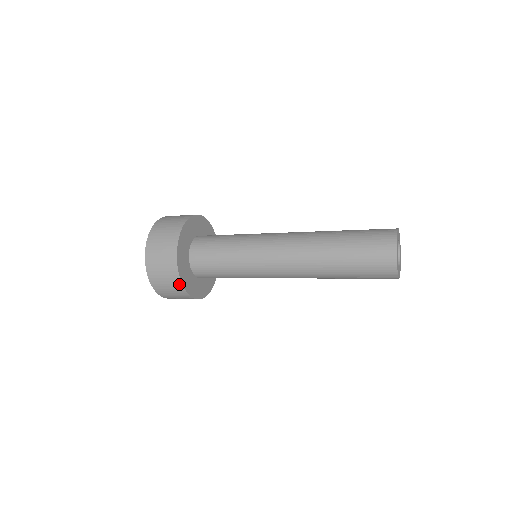
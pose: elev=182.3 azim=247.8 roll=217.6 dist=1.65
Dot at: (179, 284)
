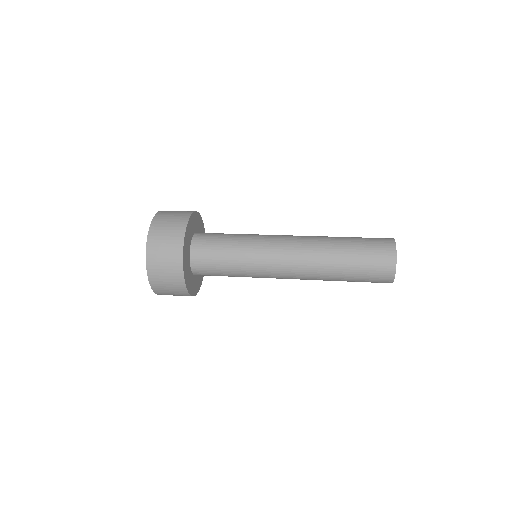
Dot at: occluded
